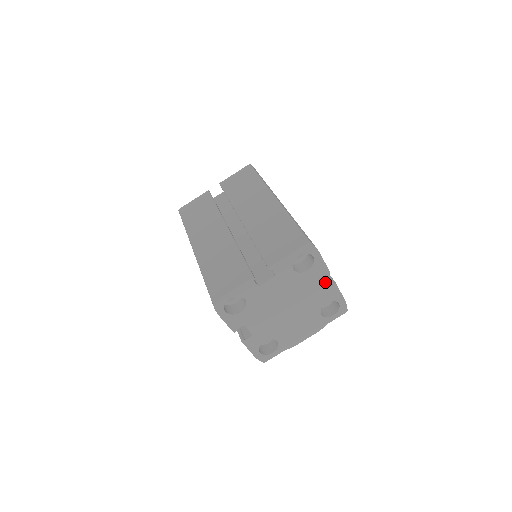
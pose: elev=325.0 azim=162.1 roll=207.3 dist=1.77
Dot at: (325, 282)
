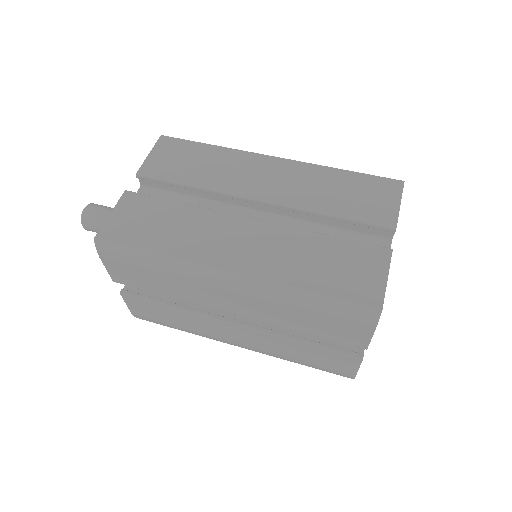
Dot at: occluded
